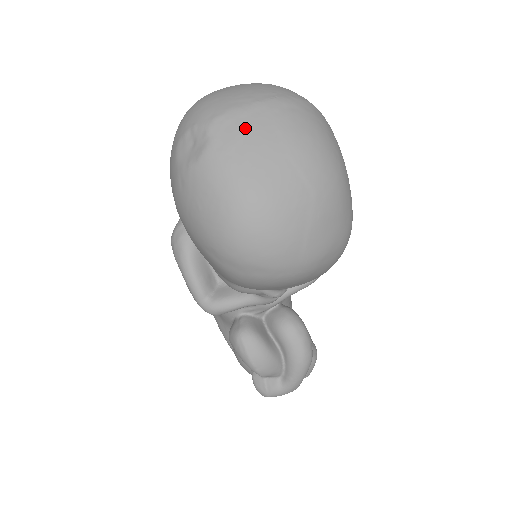
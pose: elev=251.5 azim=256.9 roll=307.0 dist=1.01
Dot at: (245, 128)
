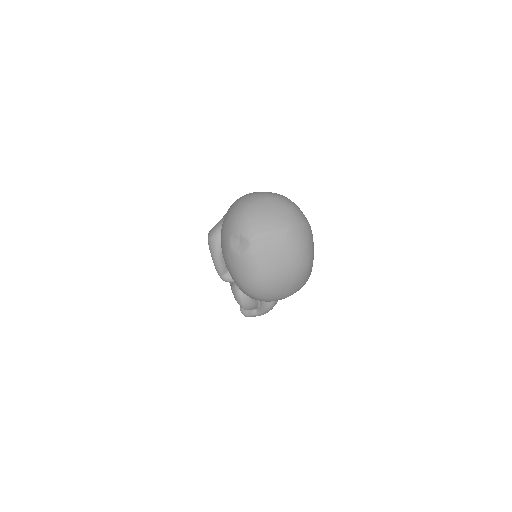
Dot at: (268, 245)
